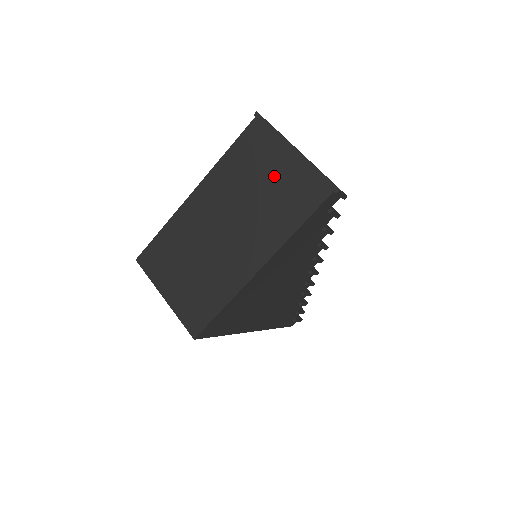
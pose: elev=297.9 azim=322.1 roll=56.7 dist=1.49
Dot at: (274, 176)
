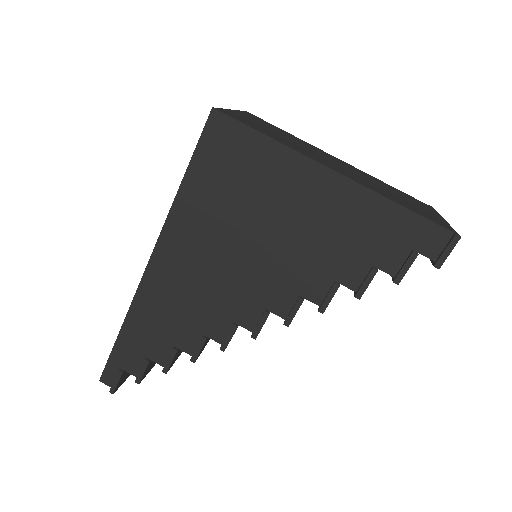
Dot at: (411, 202)
